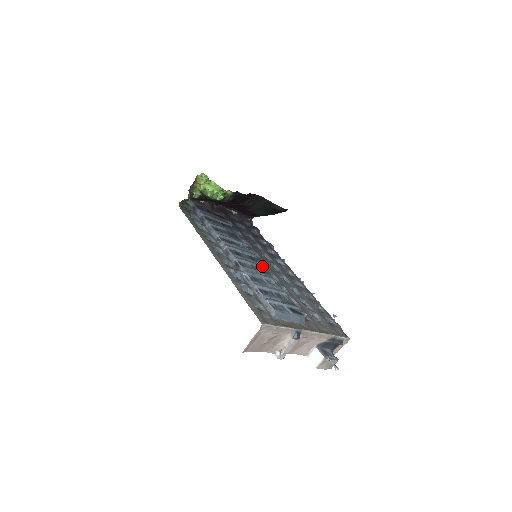
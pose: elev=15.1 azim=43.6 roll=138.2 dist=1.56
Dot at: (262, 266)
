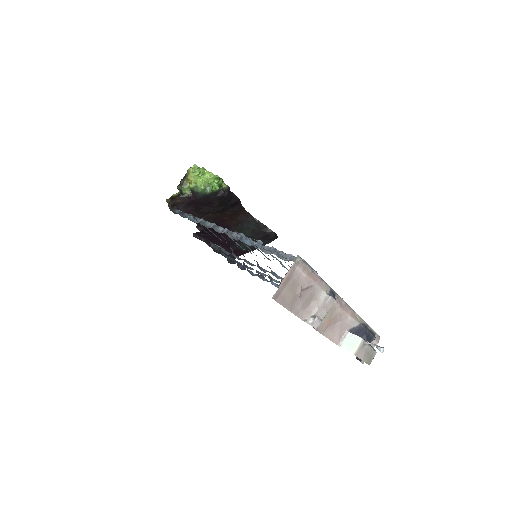
Dot at: occluded
